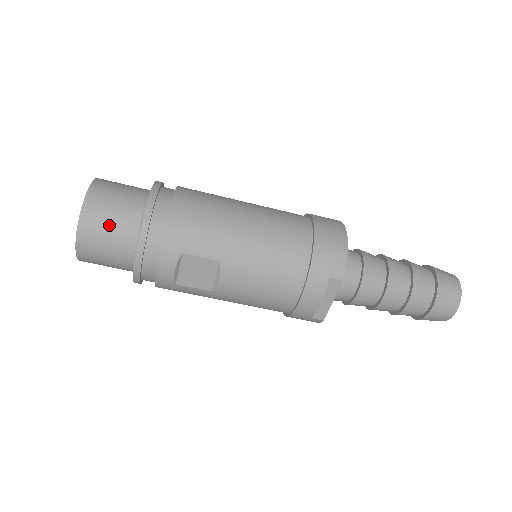
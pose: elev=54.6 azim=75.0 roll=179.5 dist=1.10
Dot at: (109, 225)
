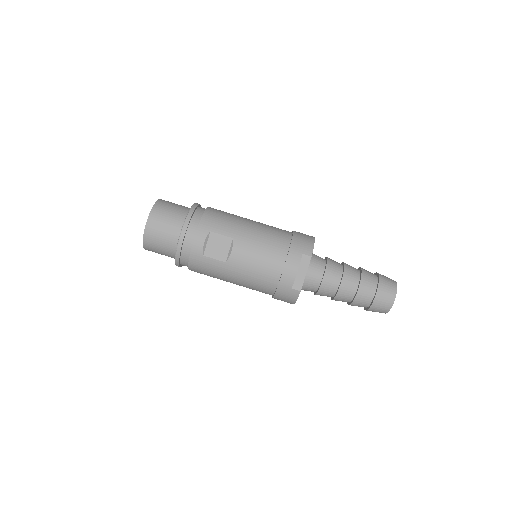
Dot at: (168, 215)
